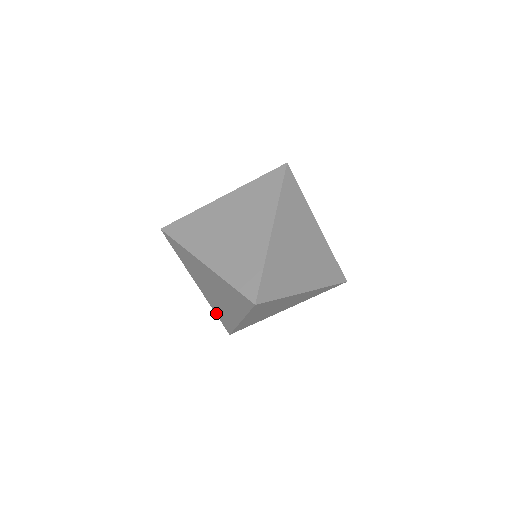
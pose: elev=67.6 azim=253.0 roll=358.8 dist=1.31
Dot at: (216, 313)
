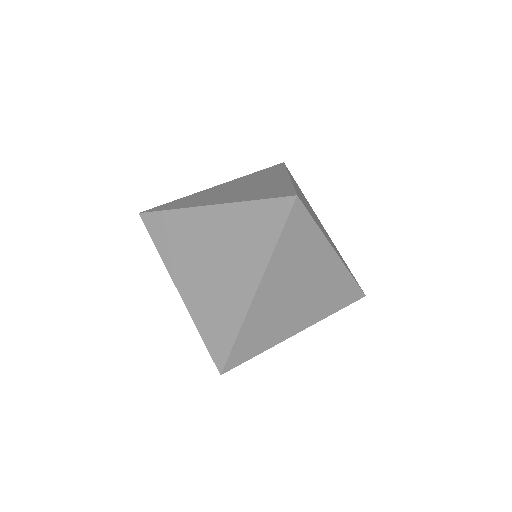
Dot at: (203, 334)
